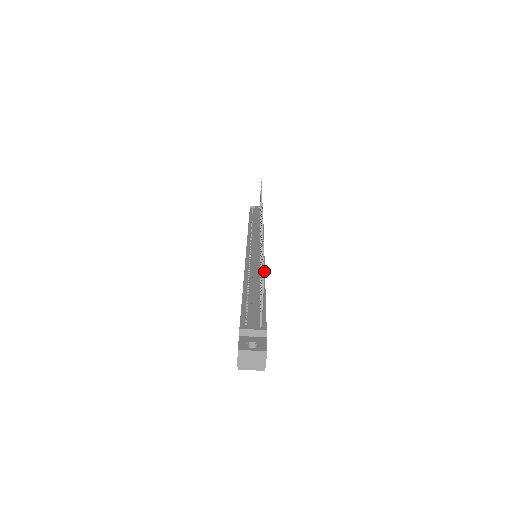
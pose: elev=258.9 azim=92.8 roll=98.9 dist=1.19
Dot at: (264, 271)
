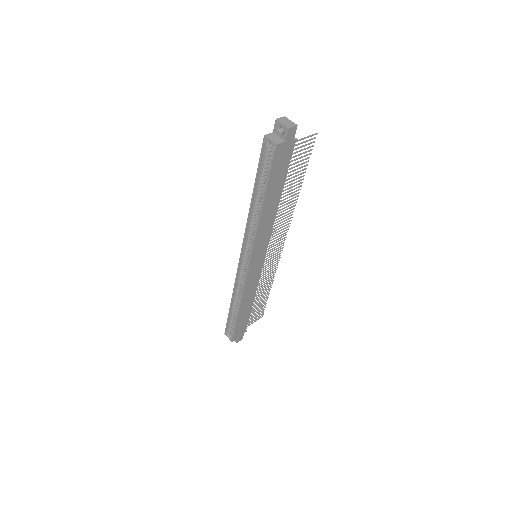
Dot at: (274, 220)
